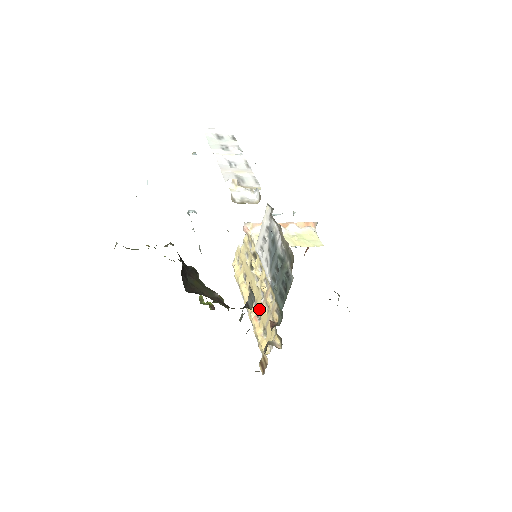
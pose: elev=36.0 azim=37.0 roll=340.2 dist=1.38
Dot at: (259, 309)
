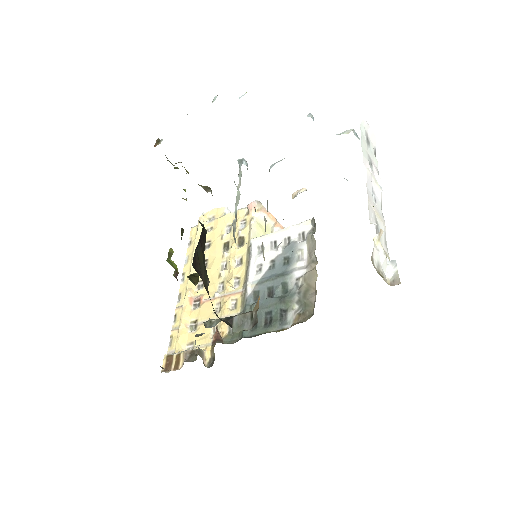
Dot at: (204, 297)
